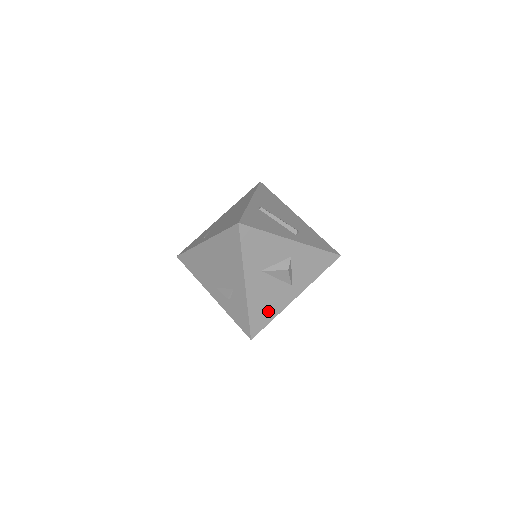
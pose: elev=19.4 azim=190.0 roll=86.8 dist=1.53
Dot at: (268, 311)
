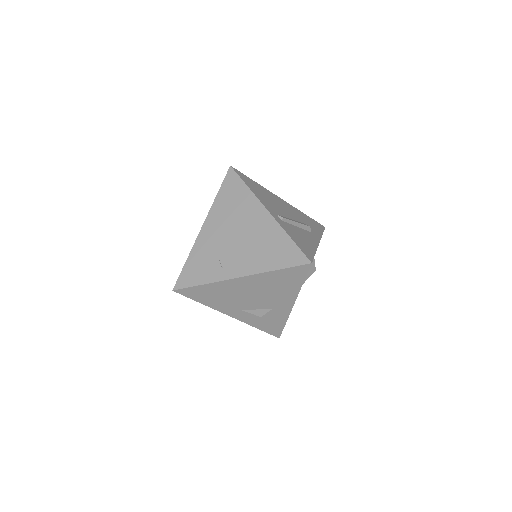
Dot at: occluded
